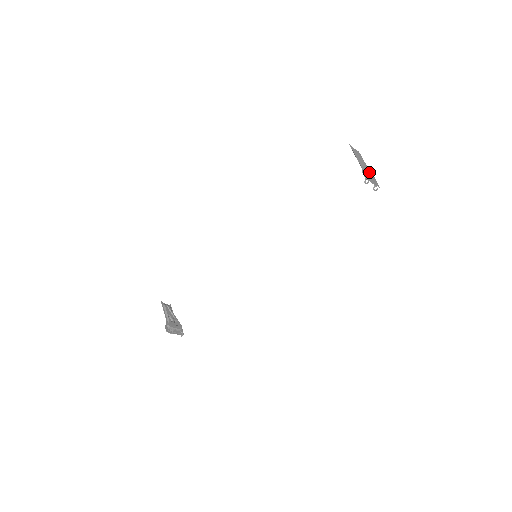
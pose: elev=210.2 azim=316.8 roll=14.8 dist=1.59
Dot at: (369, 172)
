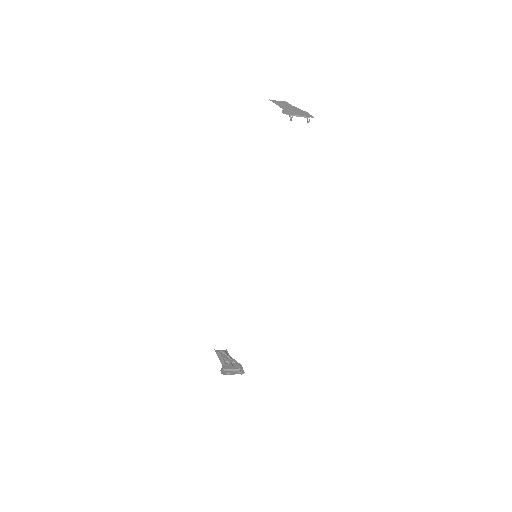
Dot at: (297, 111)
